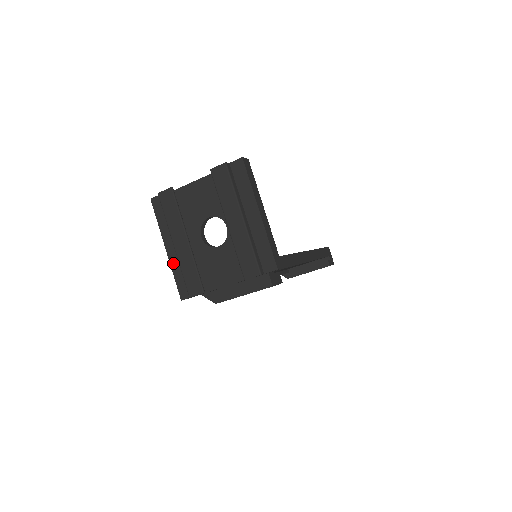
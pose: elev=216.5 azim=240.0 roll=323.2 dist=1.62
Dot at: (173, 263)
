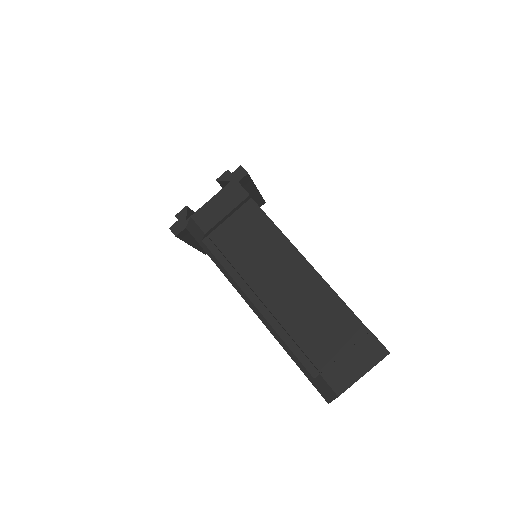
Dot at: occluded
